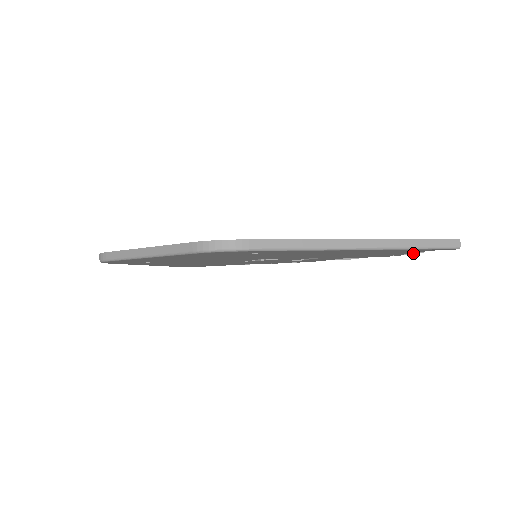
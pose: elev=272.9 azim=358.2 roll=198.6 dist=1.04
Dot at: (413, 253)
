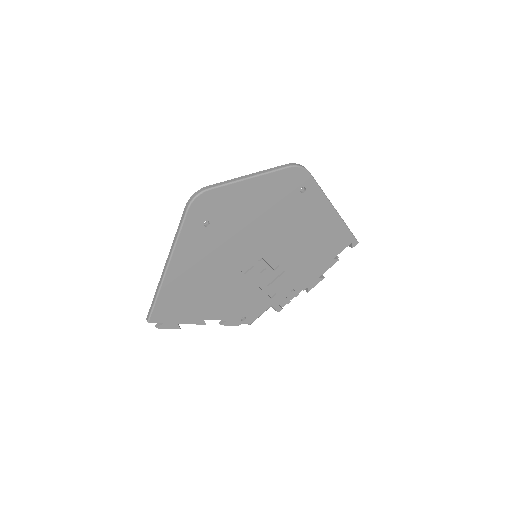
Dot at: occluded
